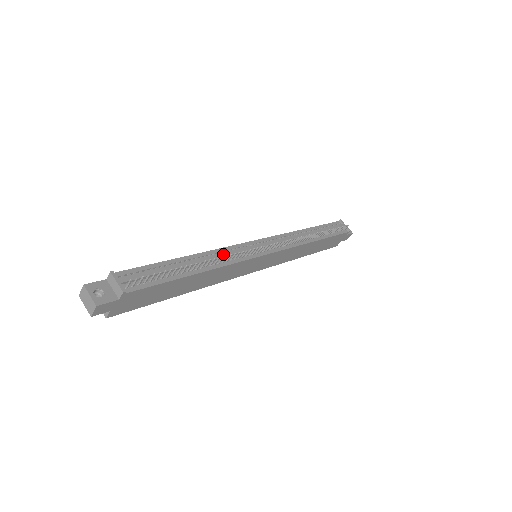
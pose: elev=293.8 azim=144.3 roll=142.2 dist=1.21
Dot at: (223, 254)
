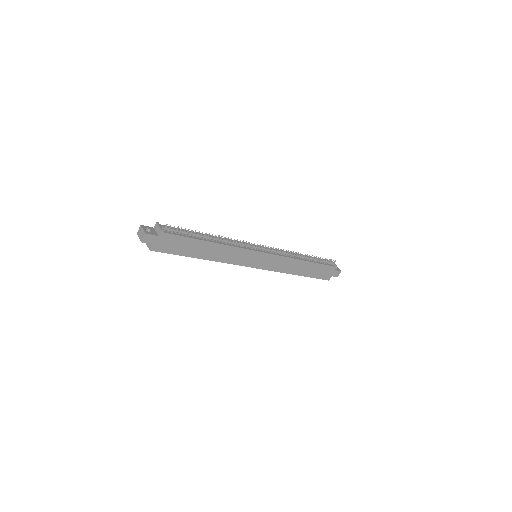
Dot at: occluded
